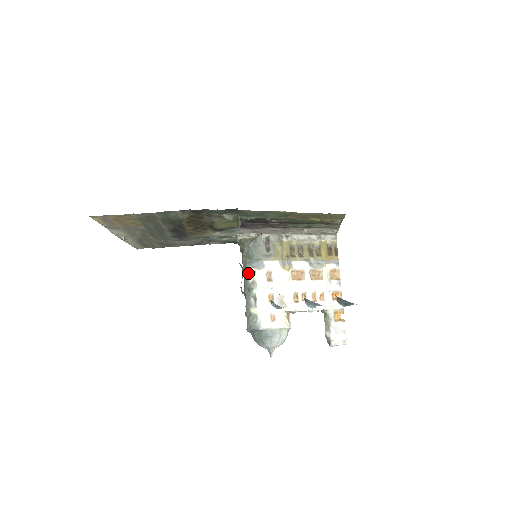
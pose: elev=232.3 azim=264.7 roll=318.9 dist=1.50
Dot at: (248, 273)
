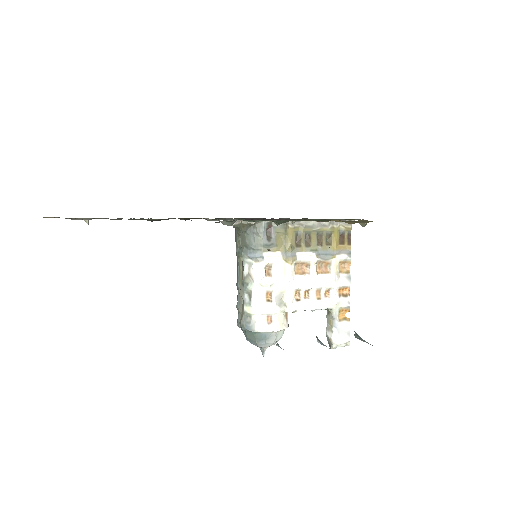
Dot at: (243, 263)
